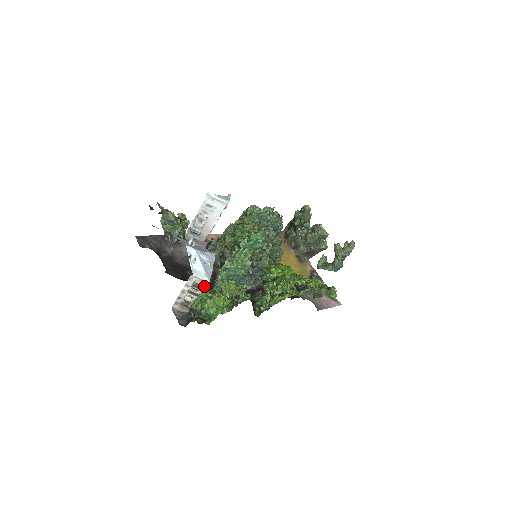
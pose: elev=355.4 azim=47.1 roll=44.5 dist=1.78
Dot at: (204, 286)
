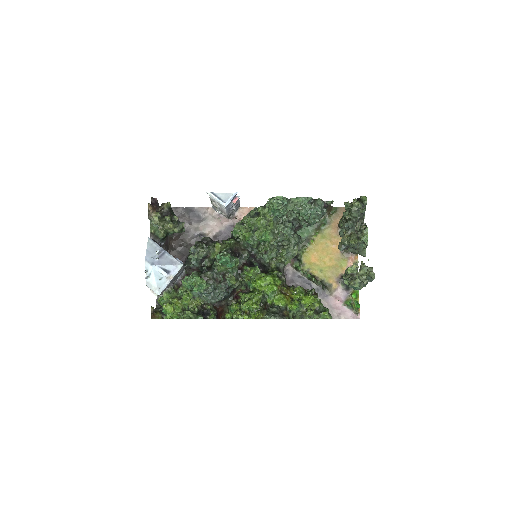
Dot at: occluded
